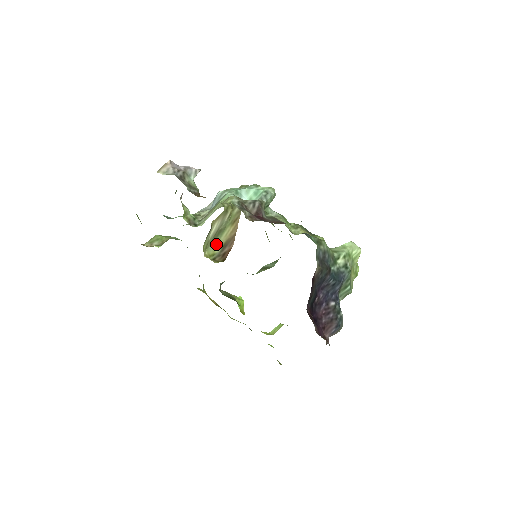
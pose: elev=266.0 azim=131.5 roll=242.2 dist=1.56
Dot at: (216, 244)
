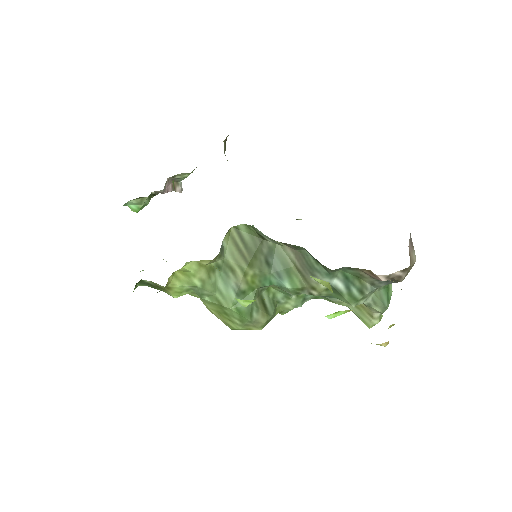
Dot at: occluded
